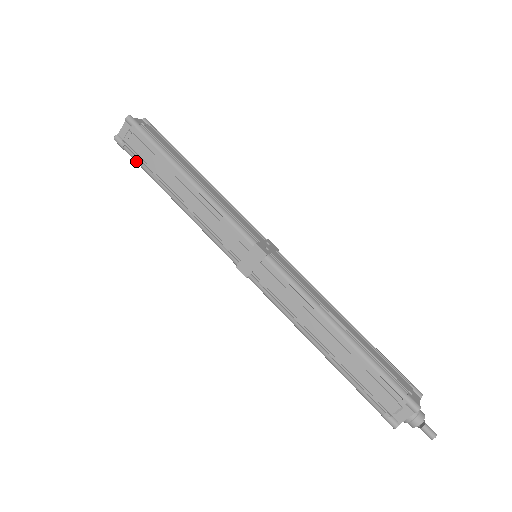
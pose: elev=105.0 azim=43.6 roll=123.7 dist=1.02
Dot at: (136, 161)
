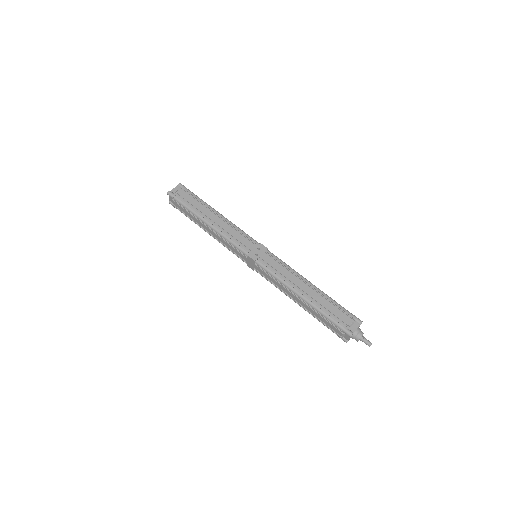
Dot at: occluded
